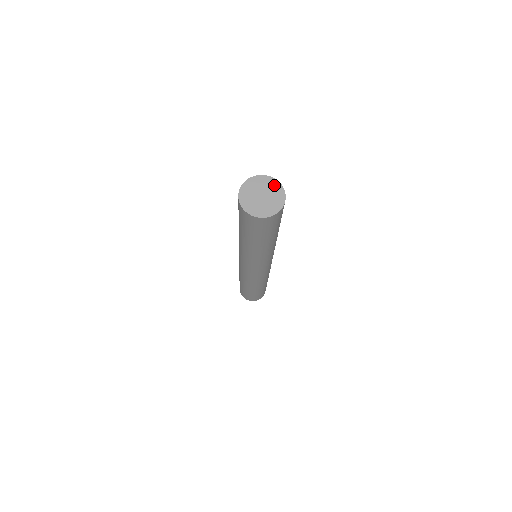
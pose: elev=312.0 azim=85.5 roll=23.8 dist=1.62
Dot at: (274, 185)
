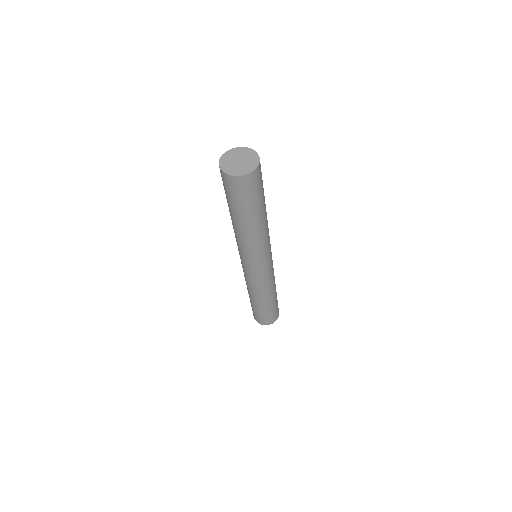
Dot at: (252, 154)
